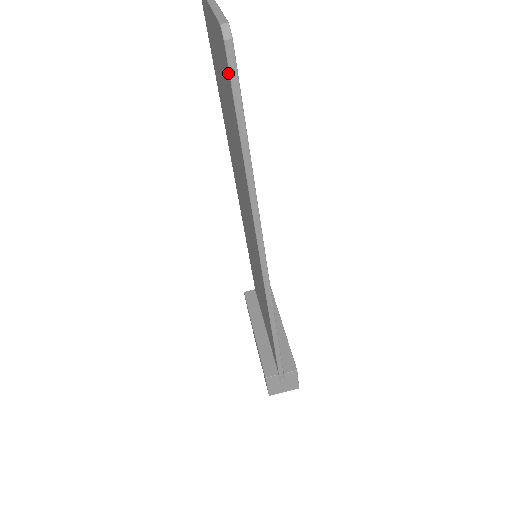
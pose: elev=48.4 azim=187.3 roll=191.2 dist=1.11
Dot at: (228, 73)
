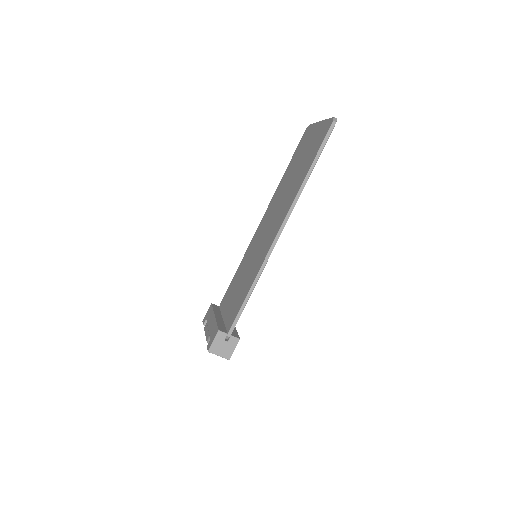
Dot at: (325, 134)
